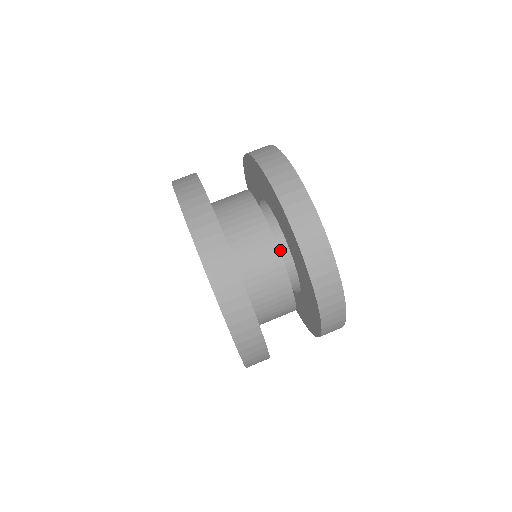
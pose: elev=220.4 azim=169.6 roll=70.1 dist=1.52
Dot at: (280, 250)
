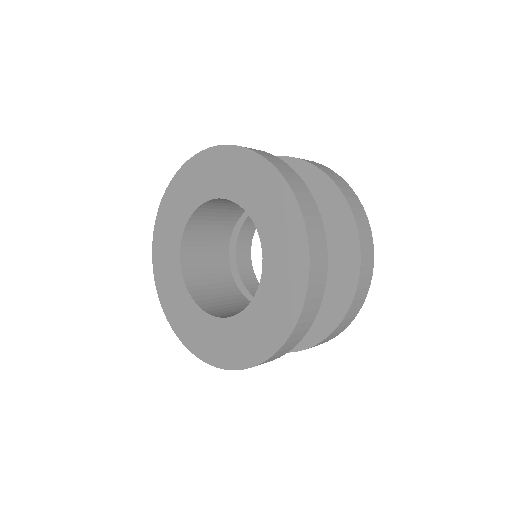
Dot at: (247, 226)
